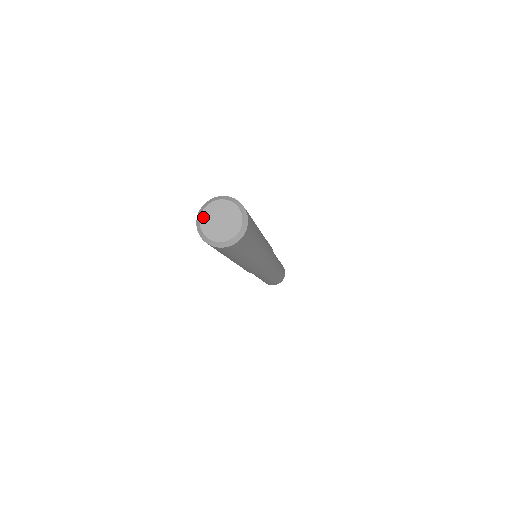
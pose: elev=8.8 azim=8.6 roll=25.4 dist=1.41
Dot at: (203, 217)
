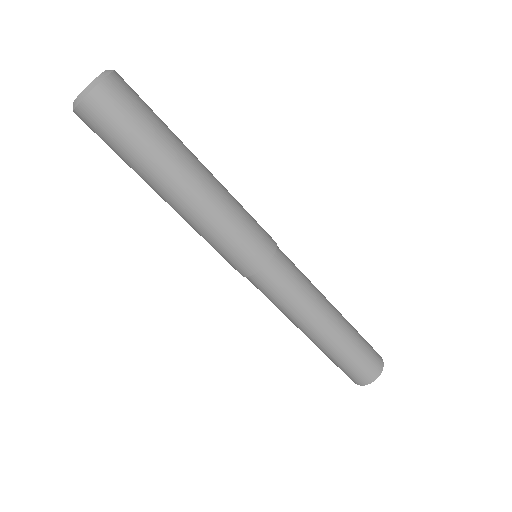
Dot at: occluded
